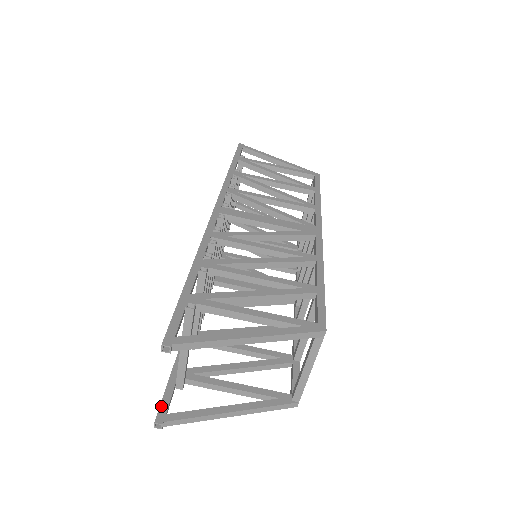
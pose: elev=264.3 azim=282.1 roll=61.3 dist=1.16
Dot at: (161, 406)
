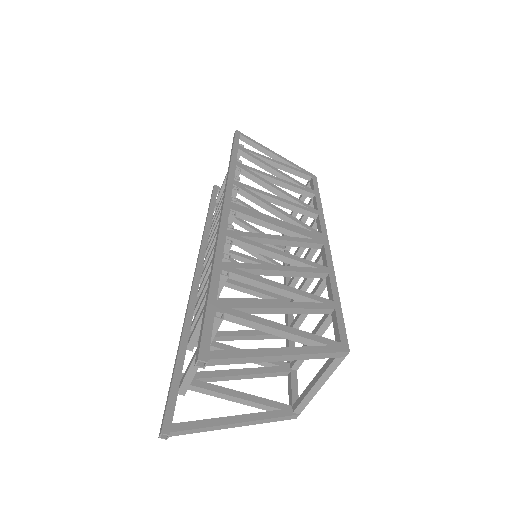
Dot at: (166, 414)
